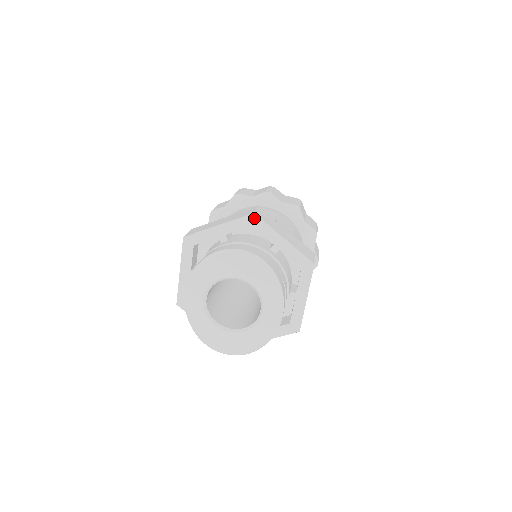
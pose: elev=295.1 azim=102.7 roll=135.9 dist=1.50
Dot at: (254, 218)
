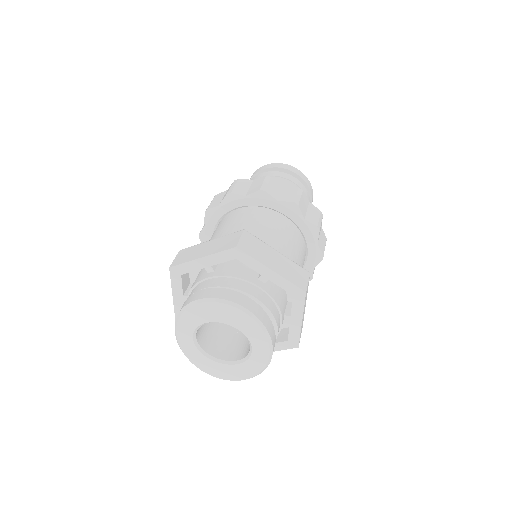
Dot at: (237, 251)
